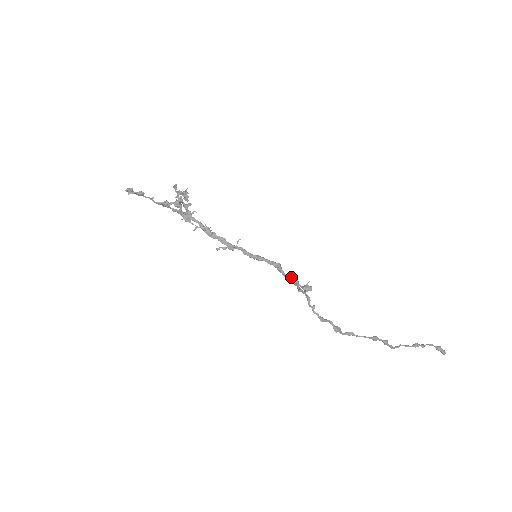
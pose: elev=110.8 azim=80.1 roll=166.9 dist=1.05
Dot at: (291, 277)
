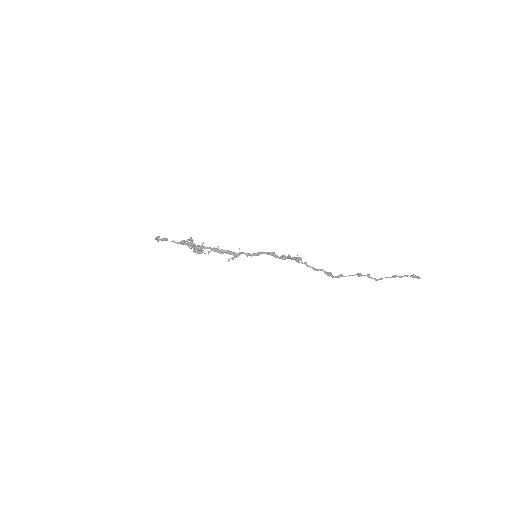
Dot at: (284, 256)
